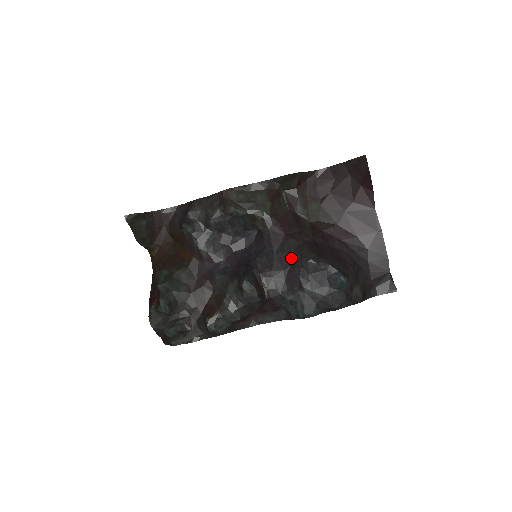
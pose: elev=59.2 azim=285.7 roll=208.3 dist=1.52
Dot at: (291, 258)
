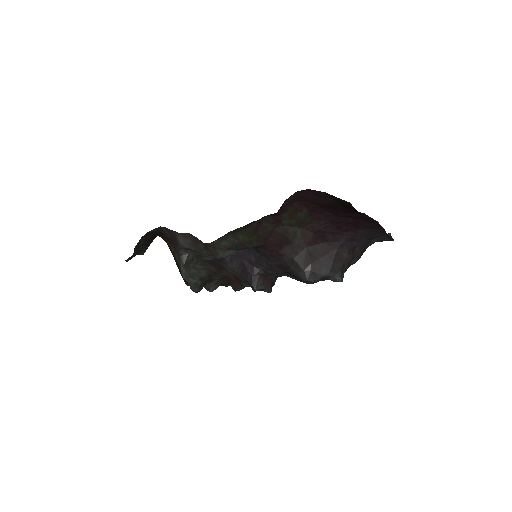
Dot at: (289, 269)
